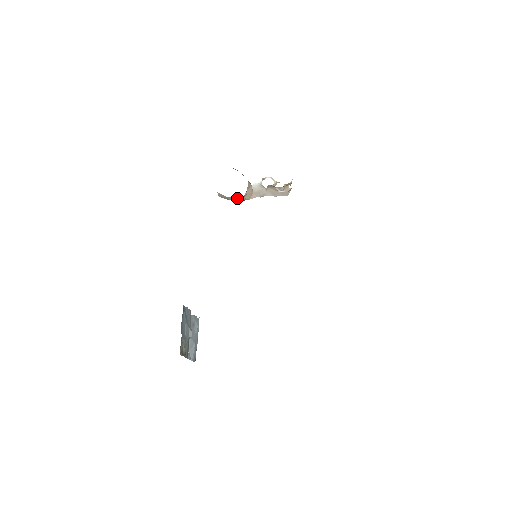
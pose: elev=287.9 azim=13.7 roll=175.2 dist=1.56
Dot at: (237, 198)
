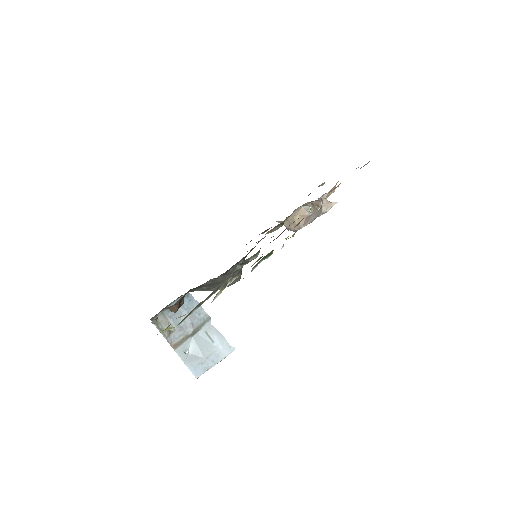
Dot at: (291, 224)
